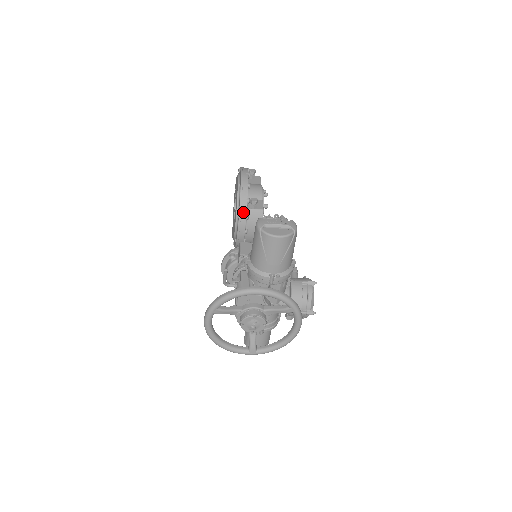
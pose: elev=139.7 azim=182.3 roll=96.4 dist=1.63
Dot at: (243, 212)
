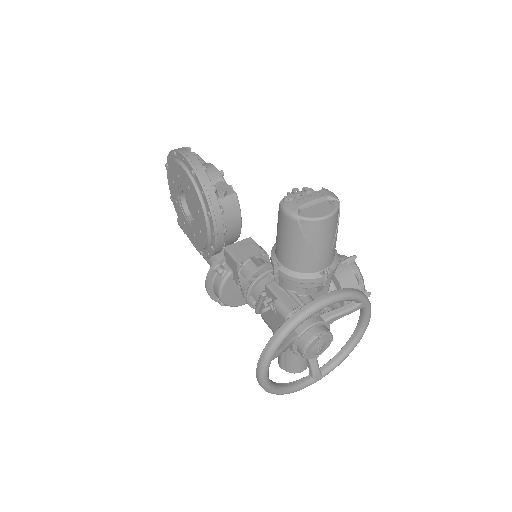
Dot at: (214, 206)
